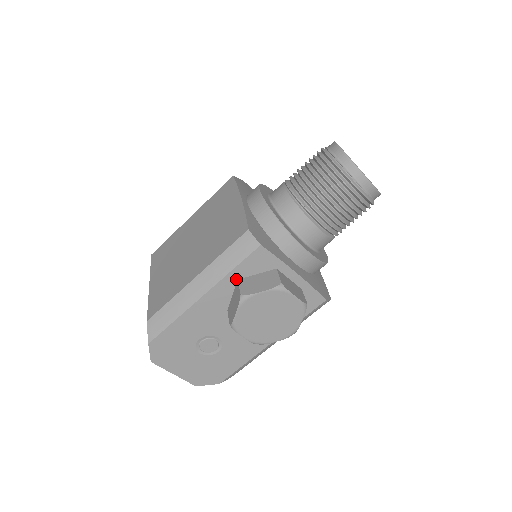
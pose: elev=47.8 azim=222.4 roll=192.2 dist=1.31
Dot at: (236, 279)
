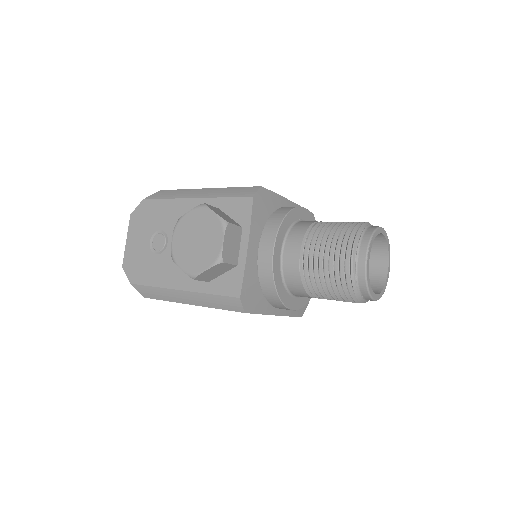
Dot at: (219, 207)
